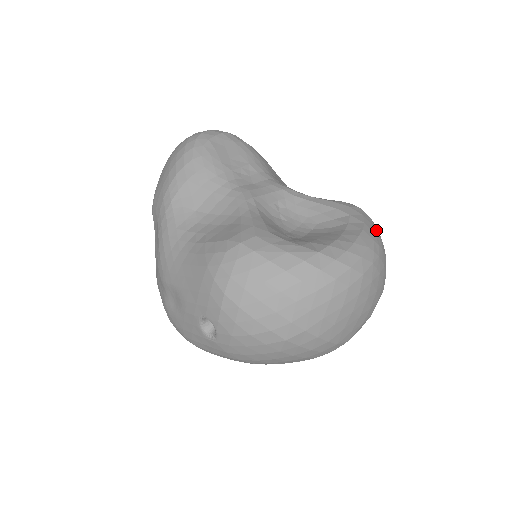
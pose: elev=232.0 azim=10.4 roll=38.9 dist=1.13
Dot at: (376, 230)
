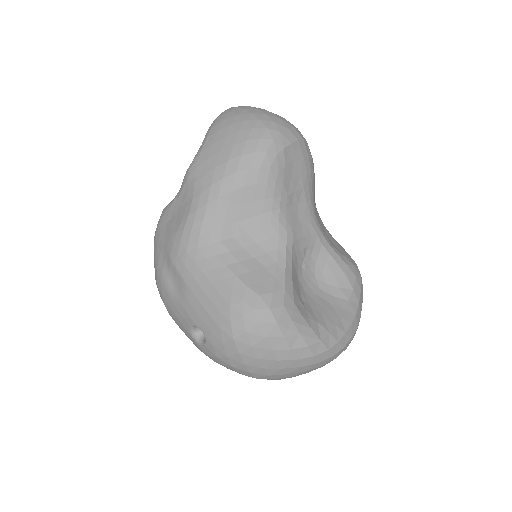
Dot at: occluded
